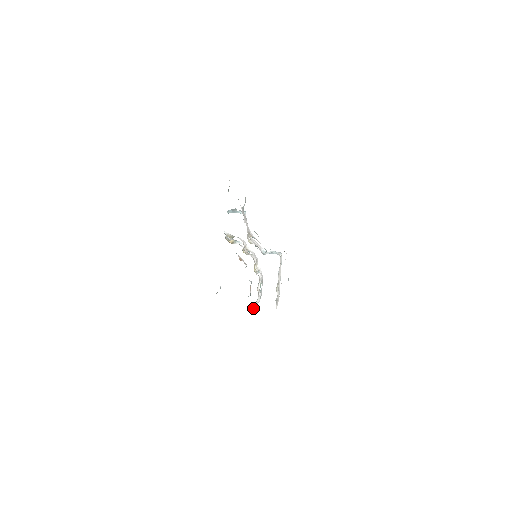
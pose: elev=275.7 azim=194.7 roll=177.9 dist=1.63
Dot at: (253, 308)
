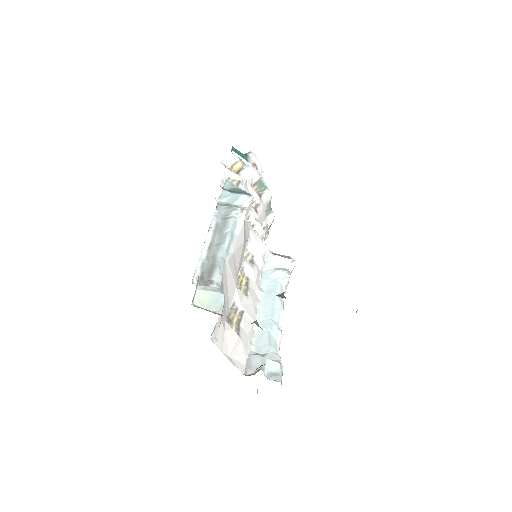
Dot at: occluded
